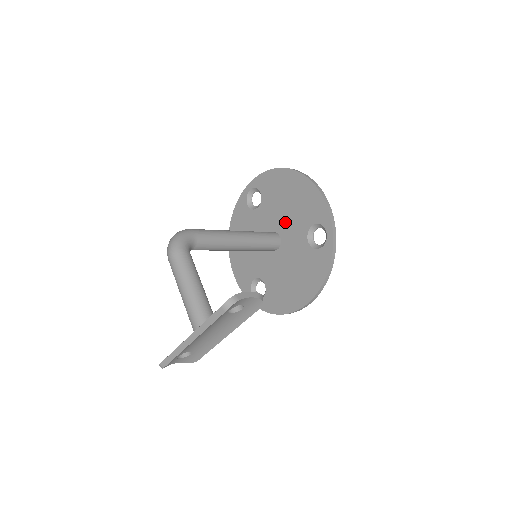
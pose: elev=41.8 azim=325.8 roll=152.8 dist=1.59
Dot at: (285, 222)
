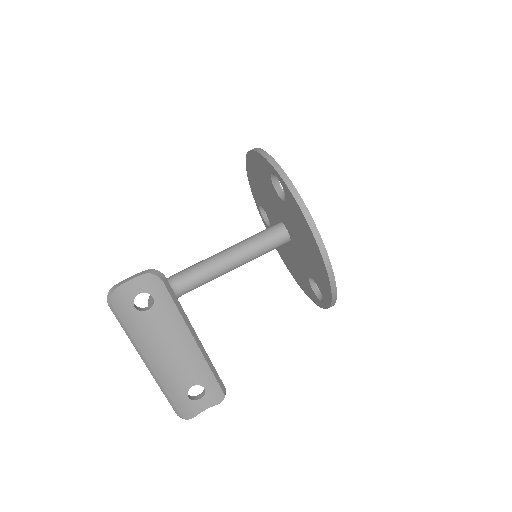
Dot at: (273, 206)
